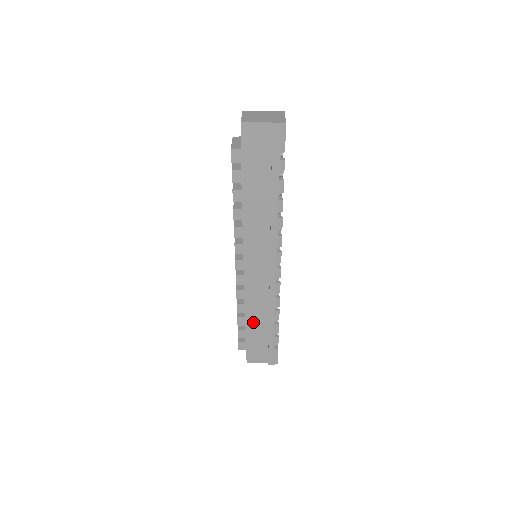
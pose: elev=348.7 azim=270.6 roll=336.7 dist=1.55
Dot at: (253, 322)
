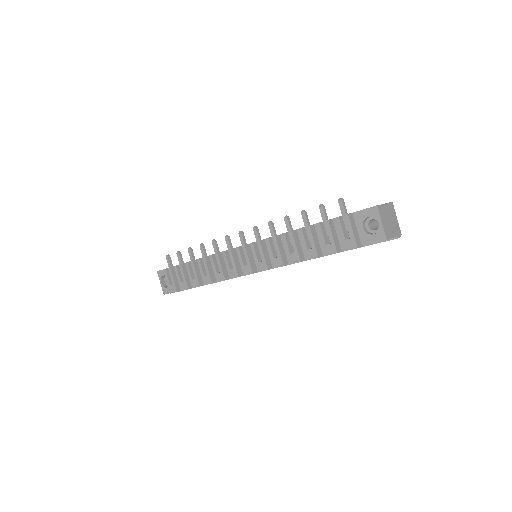
Dot at: occluded
